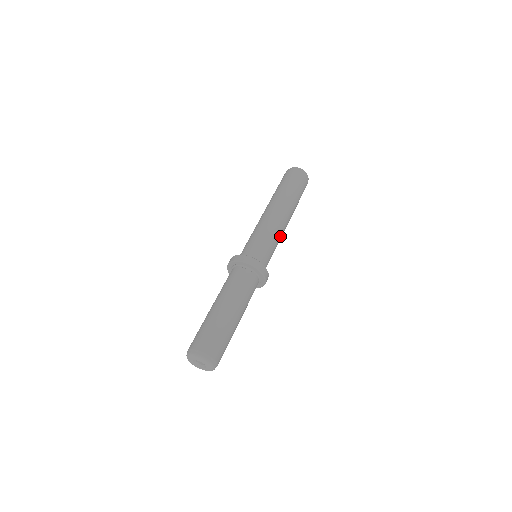
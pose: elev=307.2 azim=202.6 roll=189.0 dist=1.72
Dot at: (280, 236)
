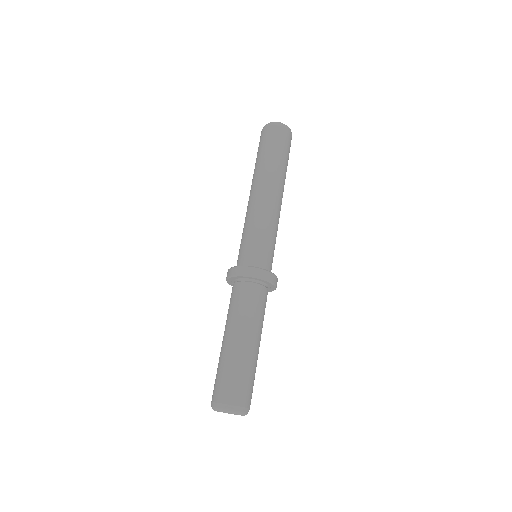
Dot at: (278, 223)
